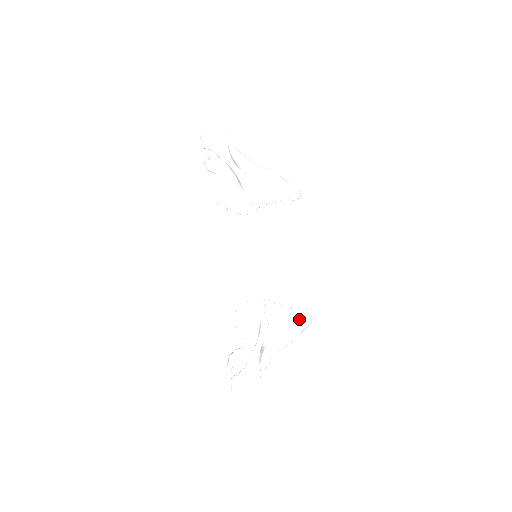
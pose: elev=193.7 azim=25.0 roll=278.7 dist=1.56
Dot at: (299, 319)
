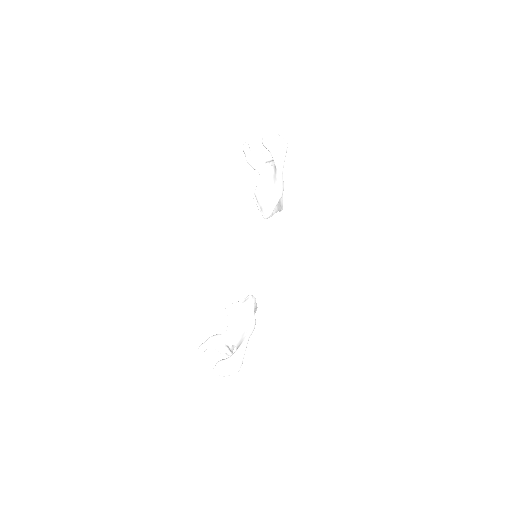
Dot at: occluded
